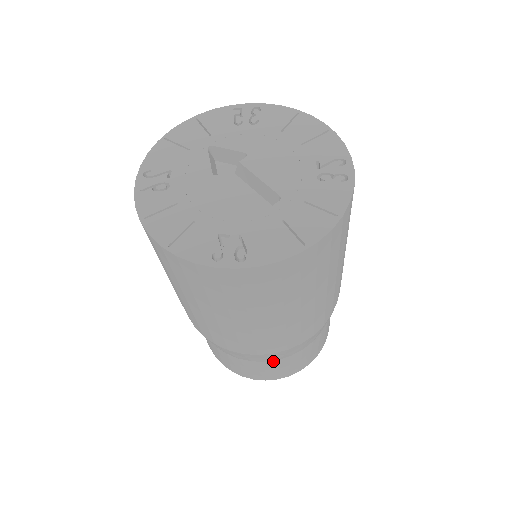
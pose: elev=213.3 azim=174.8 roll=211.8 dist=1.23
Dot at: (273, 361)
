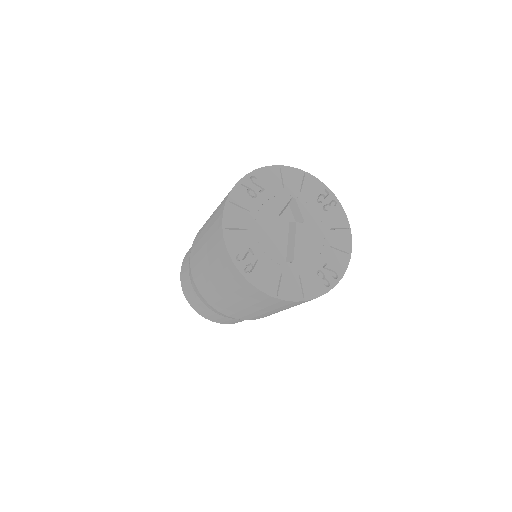
Dot at: (206, 306)
